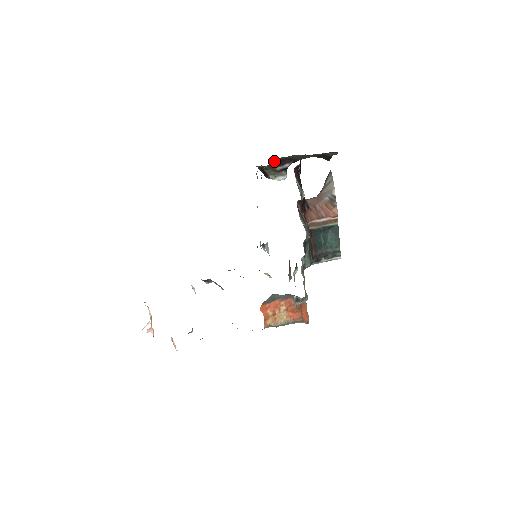
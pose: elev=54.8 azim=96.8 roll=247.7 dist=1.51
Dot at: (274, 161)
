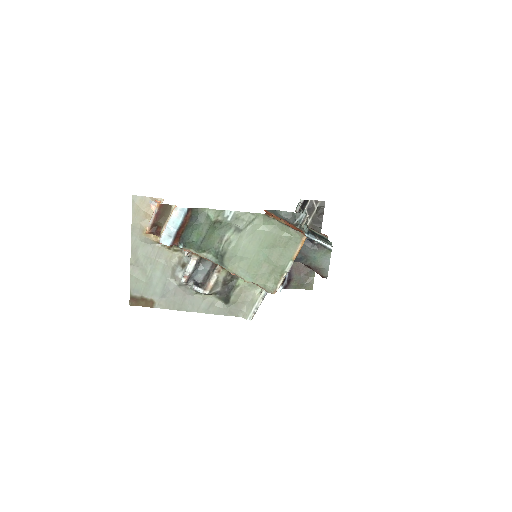
Dot at: occluded
